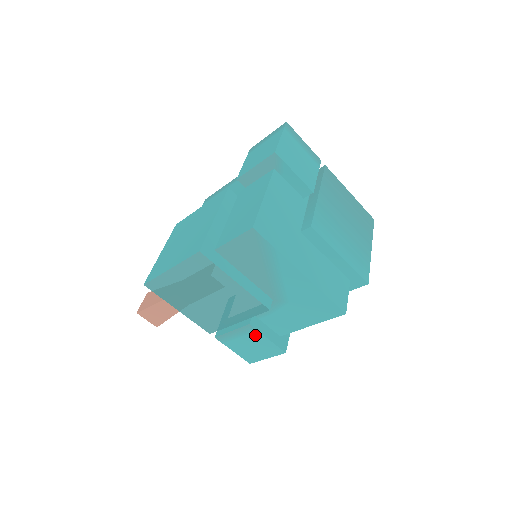
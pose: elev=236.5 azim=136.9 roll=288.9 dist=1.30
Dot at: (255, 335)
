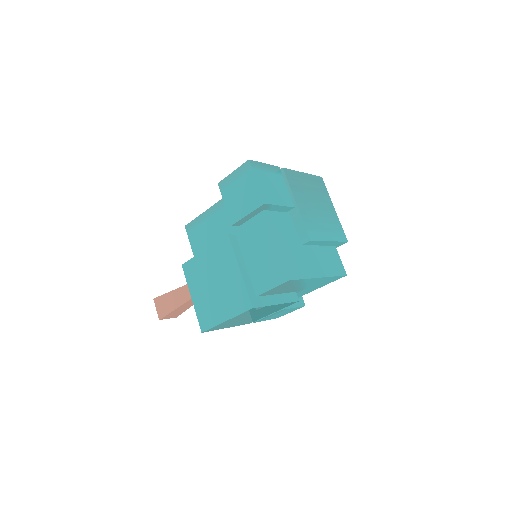
Dot at: occluded
